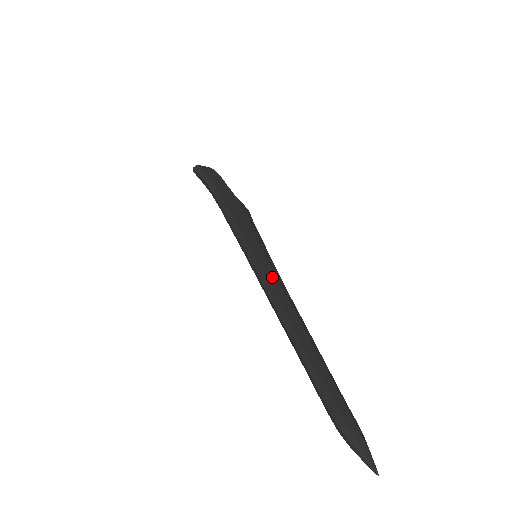
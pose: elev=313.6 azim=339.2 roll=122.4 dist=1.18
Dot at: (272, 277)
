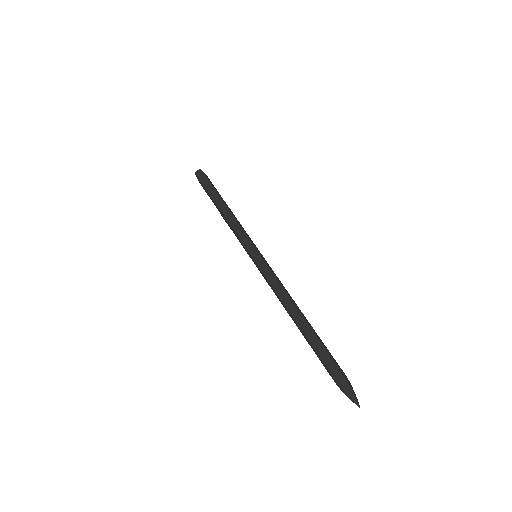
Dot at: (275, 274)
